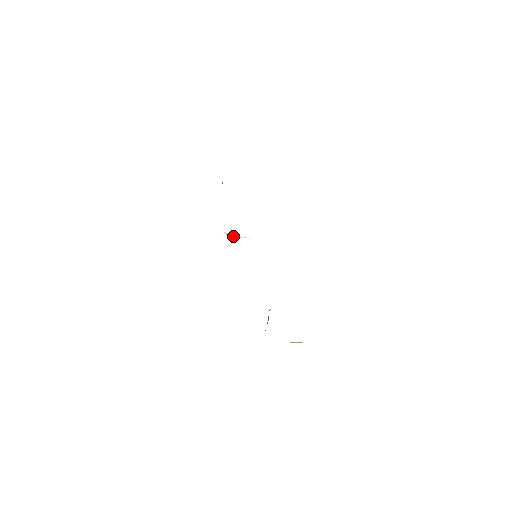
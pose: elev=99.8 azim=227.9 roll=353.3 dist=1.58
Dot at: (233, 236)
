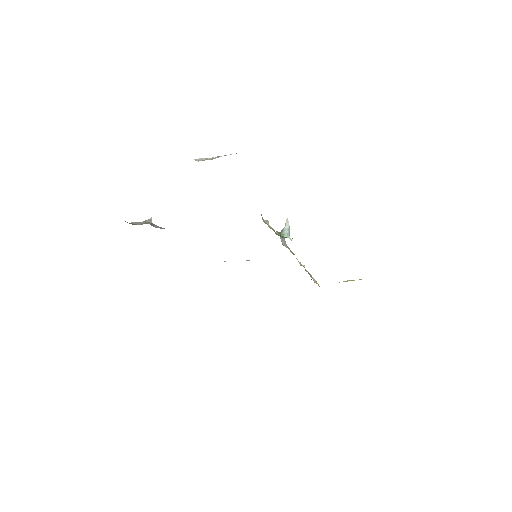
Dot at: occluded
